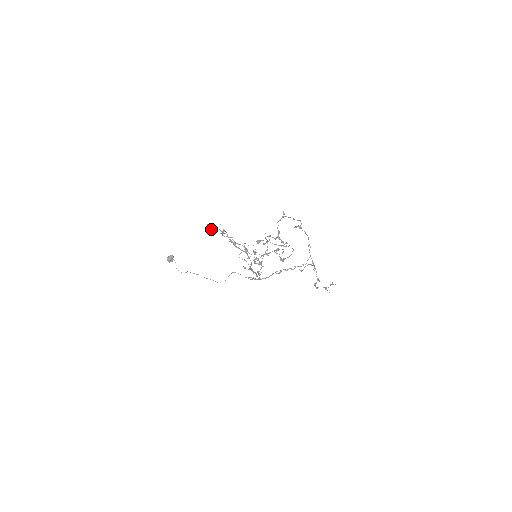
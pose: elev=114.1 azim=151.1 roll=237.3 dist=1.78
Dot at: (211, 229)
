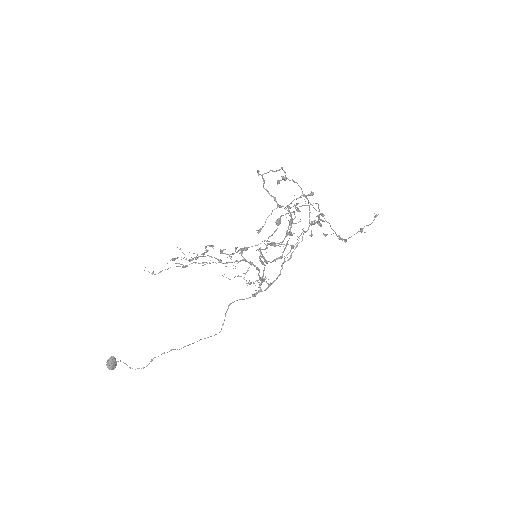
Dot at: (161, 271)
